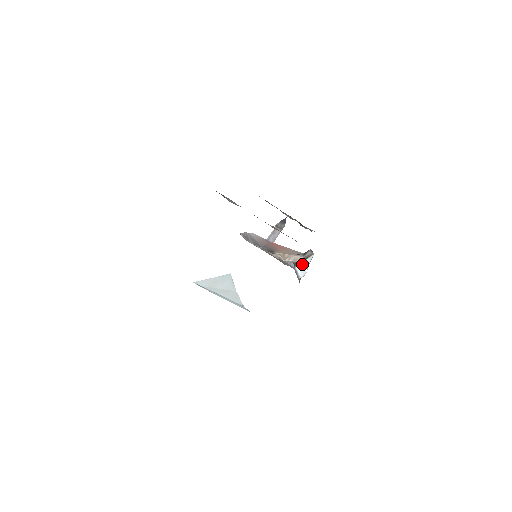
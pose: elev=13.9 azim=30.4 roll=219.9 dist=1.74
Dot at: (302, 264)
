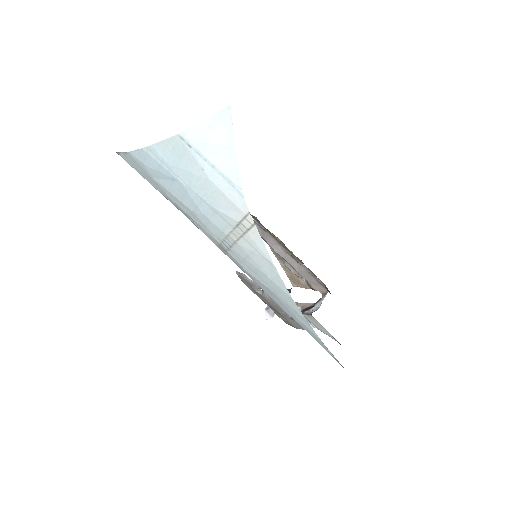
Dot at: (313, 306)
